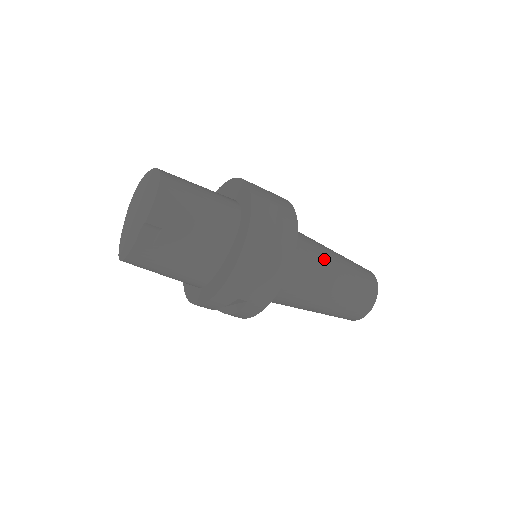
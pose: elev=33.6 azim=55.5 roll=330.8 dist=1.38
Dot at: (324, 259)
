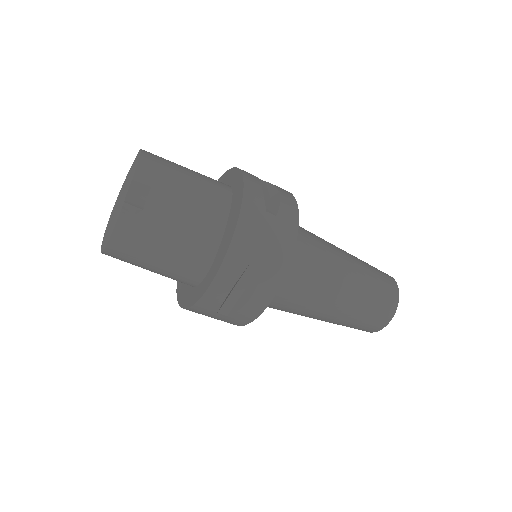
Dot at: (328, 243)
